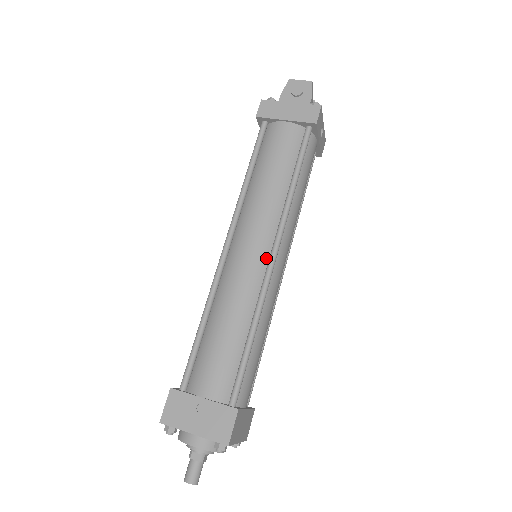
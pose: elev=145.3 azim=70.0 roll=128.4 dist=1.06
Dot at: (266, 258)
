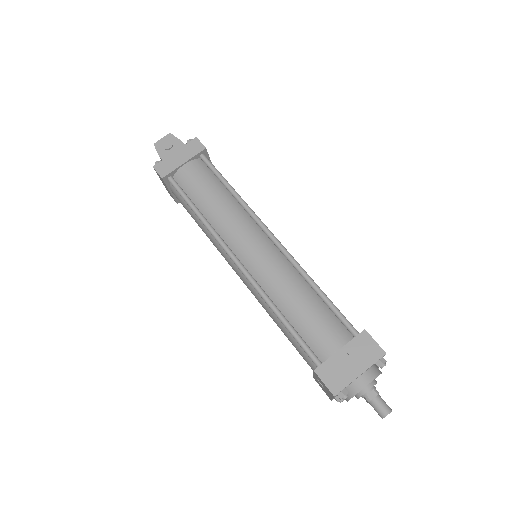
Dot at: (270, 243)
